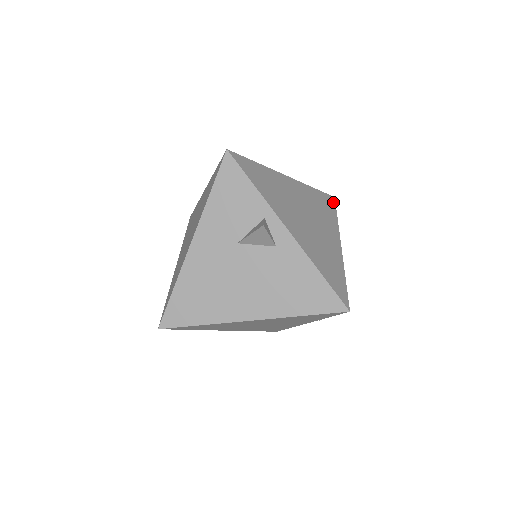
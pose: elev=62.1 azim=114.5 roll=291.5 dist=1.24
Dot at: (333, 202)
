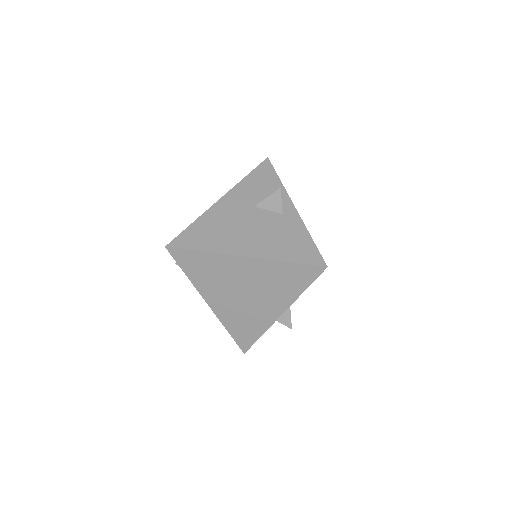
Dot at: occluded
